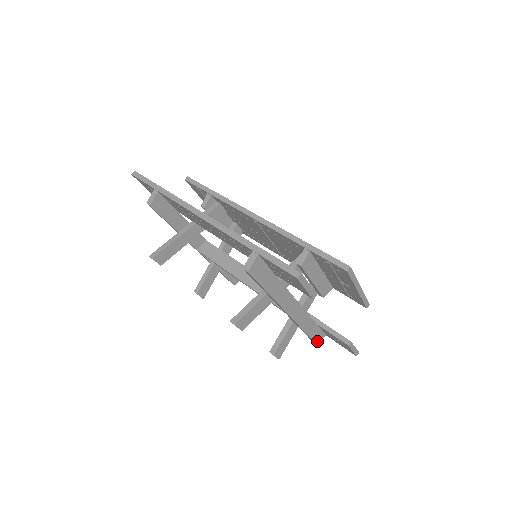
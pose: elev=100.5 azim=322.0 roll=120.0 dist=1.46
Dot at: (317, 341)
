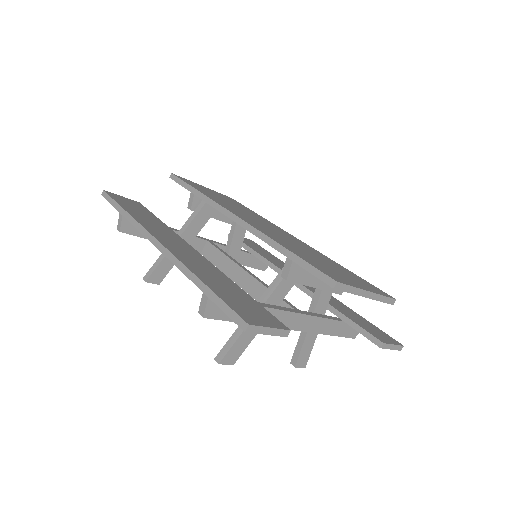
Dot at: (353, 335)
